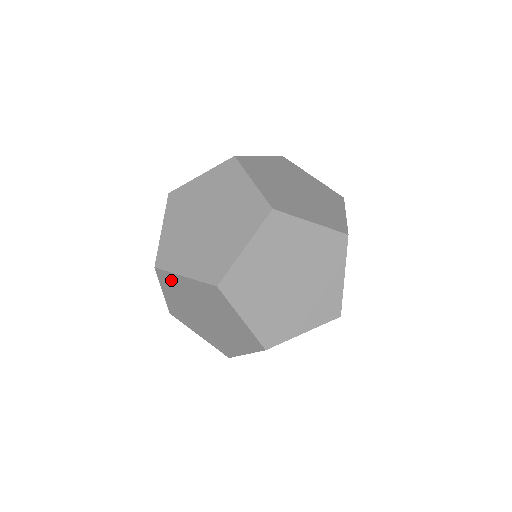
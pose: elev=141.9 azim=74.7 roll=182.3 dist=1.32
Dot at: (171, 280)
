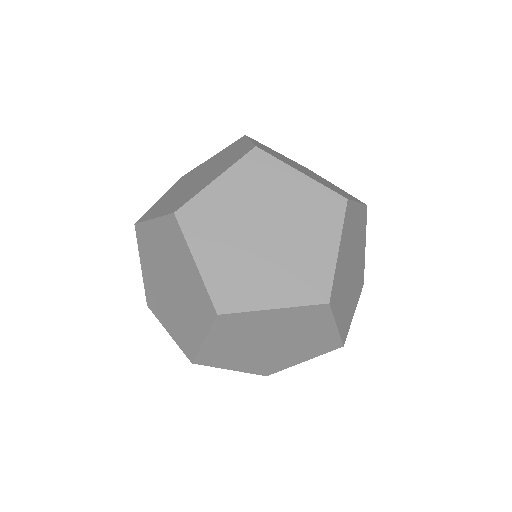
Dot at: (240, 321)
